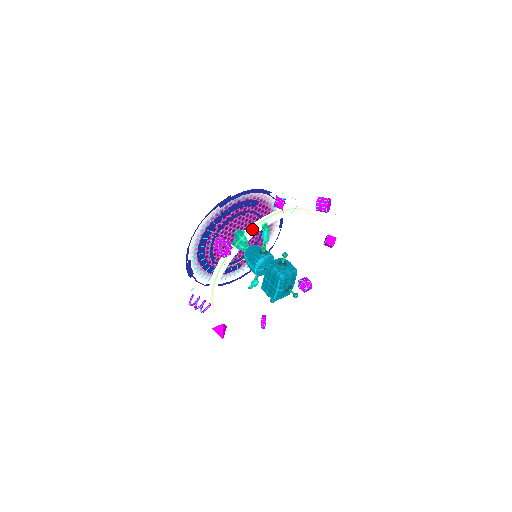
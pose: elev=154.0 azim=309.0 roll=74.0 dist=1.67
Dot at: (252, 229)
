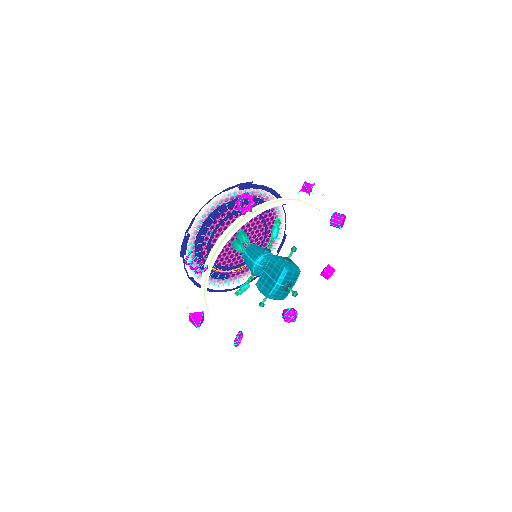
Dot at: (275, 202)
